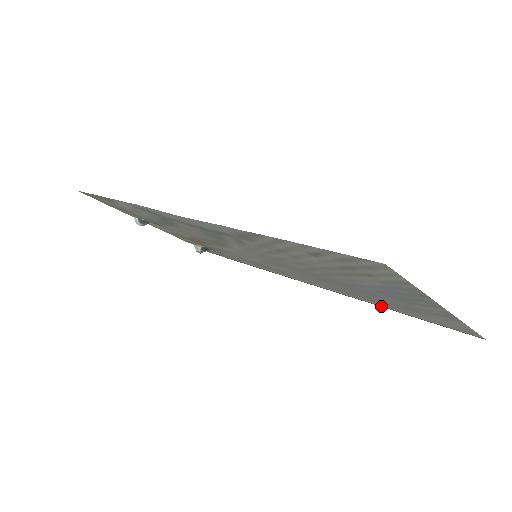
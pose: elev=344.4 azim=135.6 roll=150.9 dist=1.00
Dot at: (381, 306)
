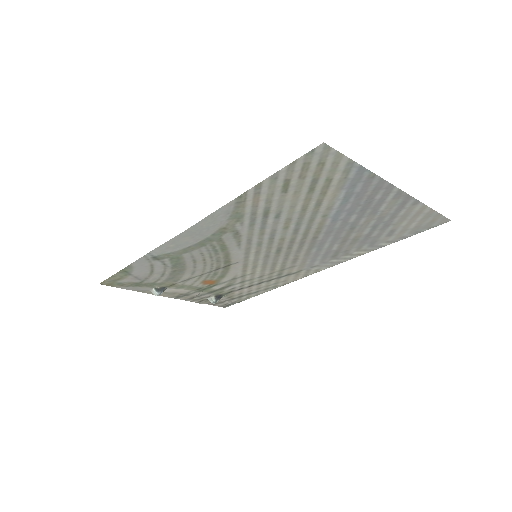
Dot at: (369, 251)
